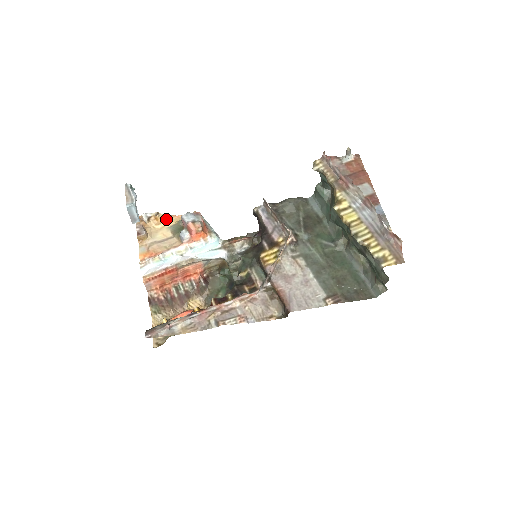
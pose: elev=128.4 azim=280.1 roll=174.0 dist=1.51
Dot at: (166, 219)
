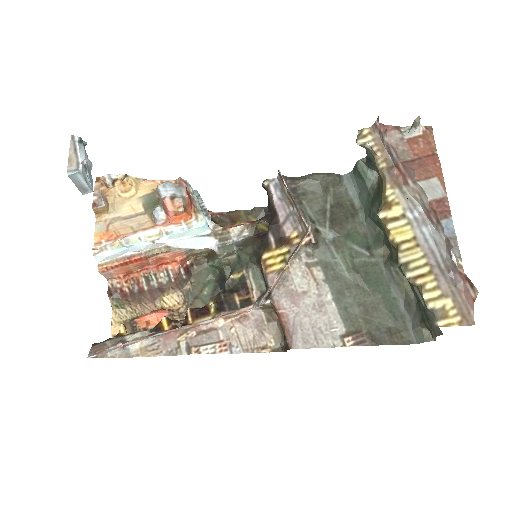
Dot at: (138, 184)
